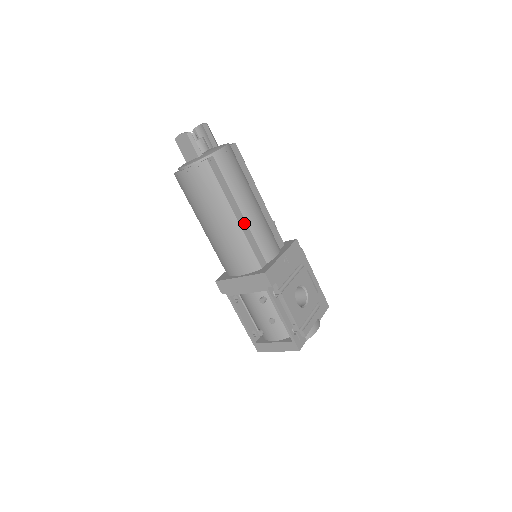
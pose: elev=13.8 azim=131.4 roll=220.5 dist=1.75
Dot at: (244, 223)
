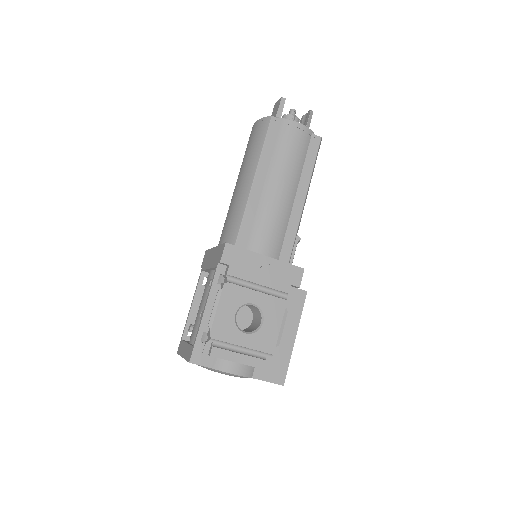
Dot at: (257, 195)
